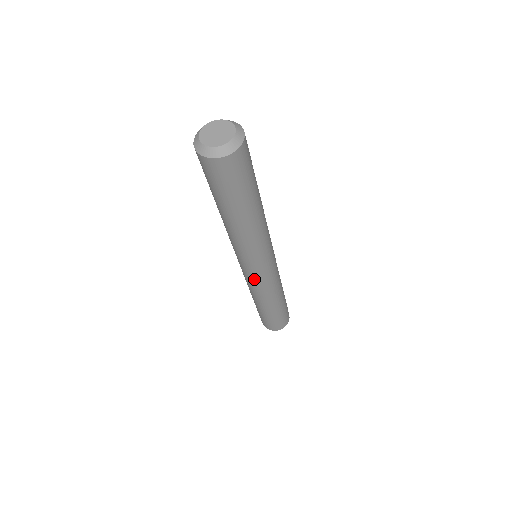
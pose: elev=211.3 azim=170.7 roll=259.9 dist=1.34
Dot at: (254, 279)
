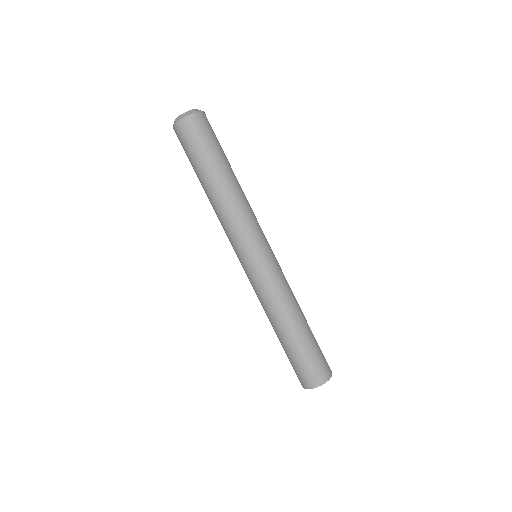
Dot at: (258, 274)
